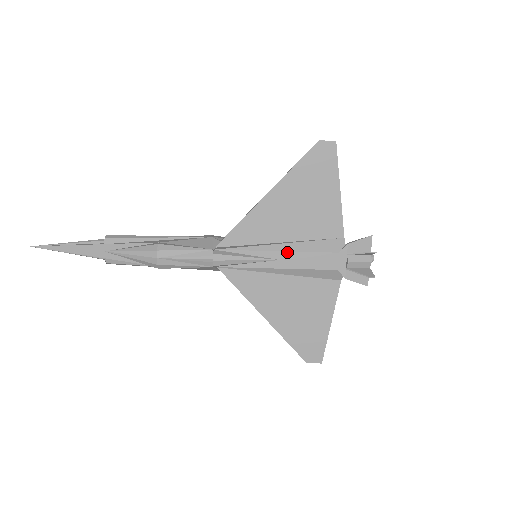
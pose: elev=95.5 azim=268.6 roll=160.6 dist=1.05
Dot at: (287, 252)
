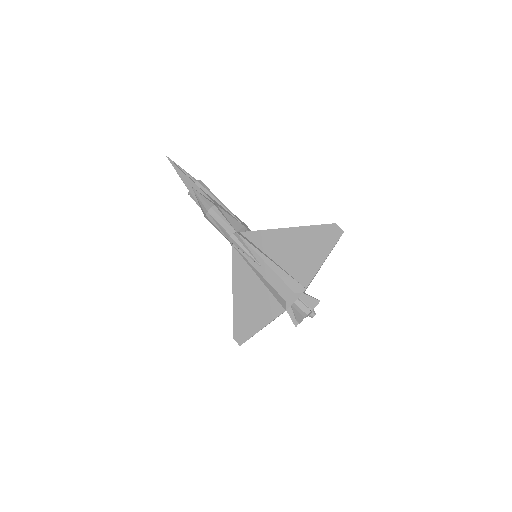
Dot at: (269, 267)
